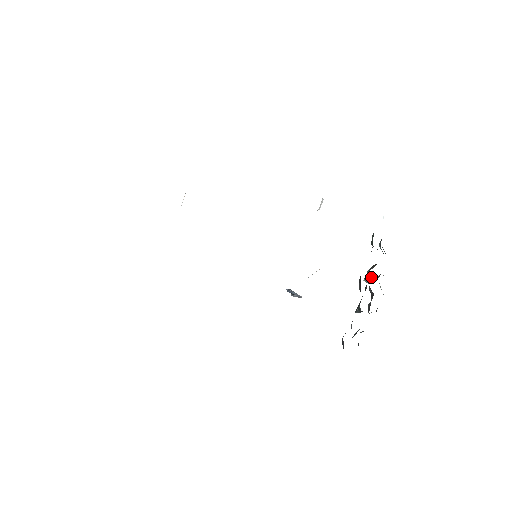
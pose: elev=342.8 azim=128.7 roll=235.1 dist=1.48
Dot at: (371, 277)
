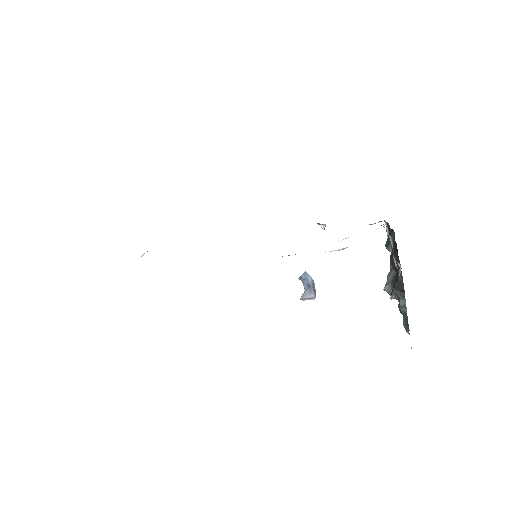
Dot at: occluded
